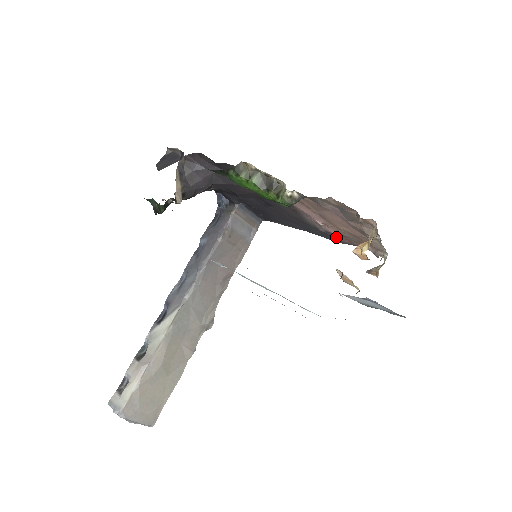
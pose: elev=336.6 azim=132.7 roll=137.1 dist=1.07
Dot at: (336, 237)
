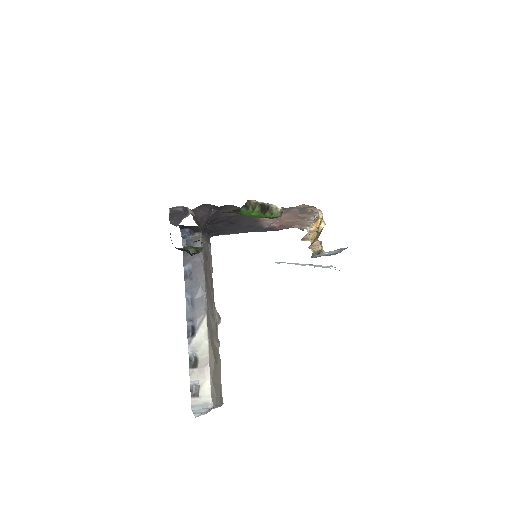
Dot at: (277, 228)
